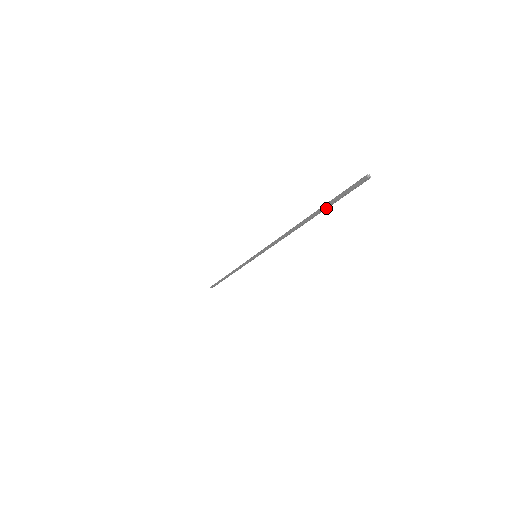
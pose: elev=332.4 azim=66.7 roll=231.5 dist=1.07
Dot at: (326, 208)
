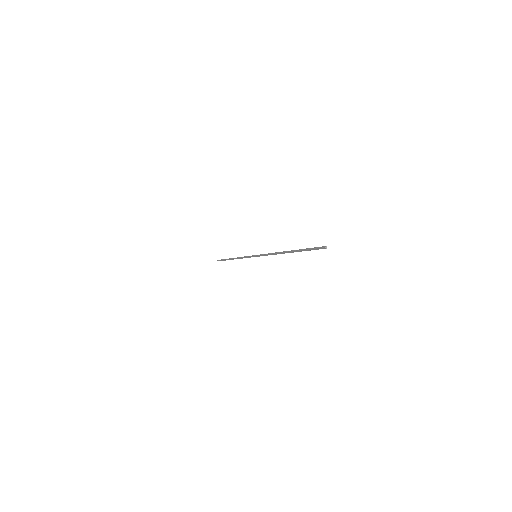
Dot at: occluded
